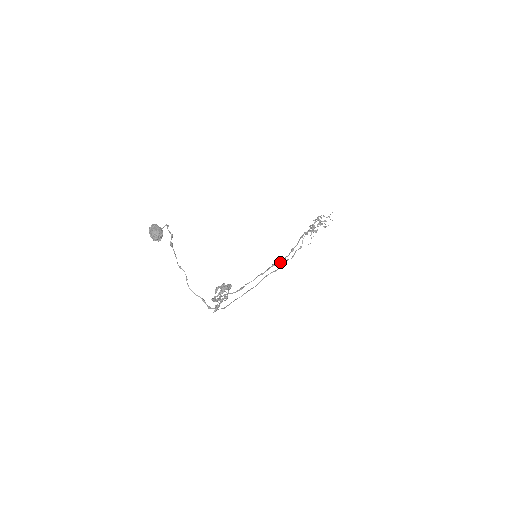
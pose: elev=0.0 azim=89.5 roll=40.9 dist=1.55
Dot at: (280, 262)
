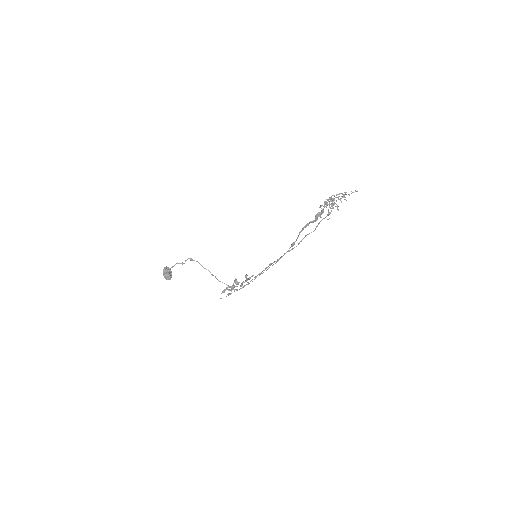
Dot at: (277, 260)
